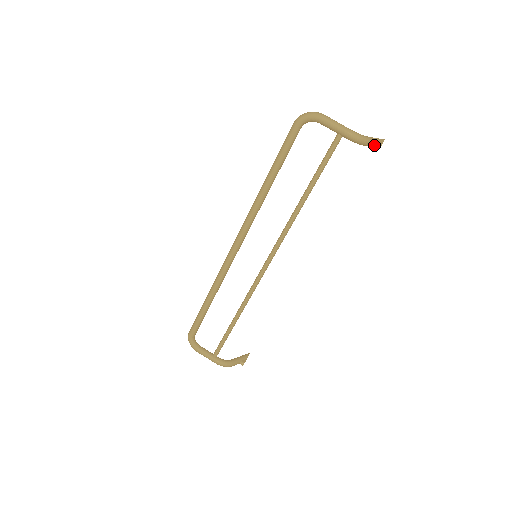
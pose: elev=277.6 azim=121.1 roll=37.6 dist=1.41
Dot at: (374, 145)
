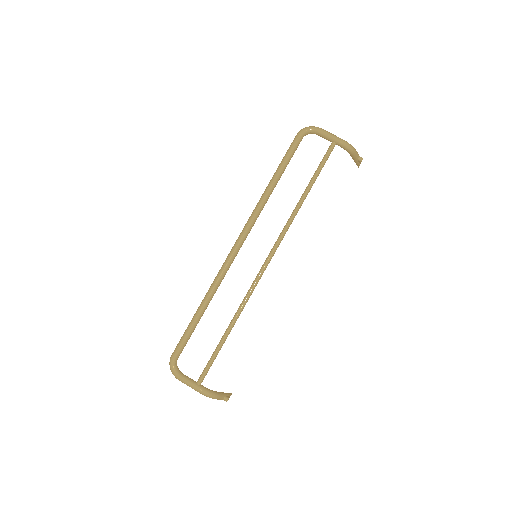
Dot at: (358, 158)
